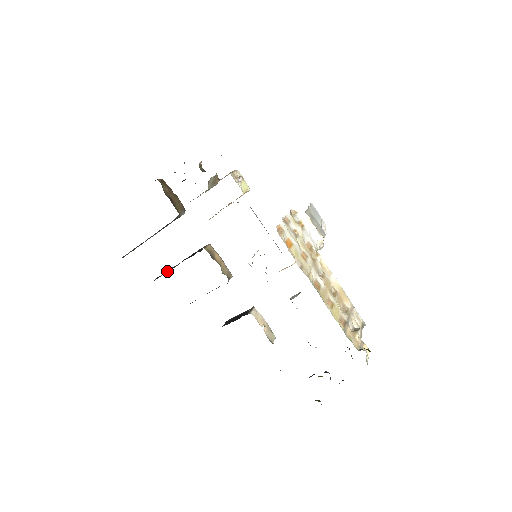
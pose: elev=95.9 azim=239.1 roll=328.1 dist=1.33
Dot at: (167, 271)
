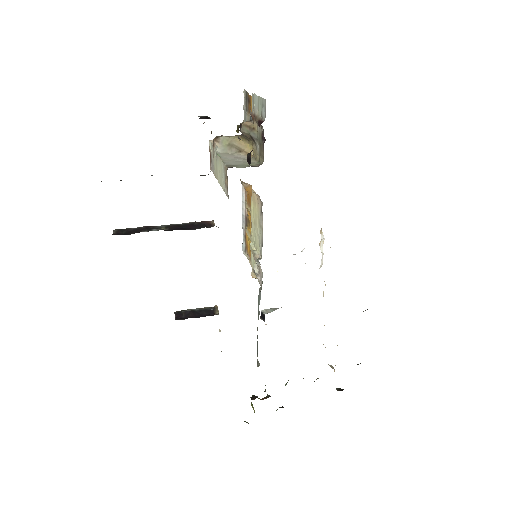
Dot at: (141, 229)
